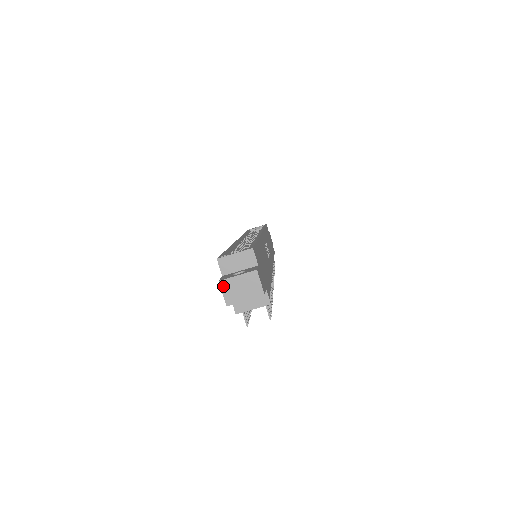
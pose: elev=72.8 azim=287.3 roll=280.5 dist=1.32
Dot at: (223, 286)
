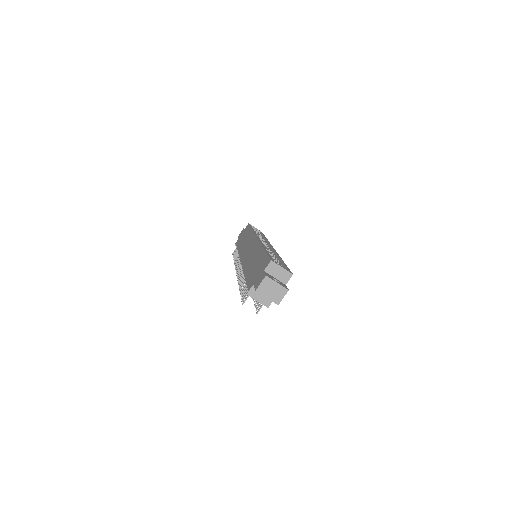
Dot at: (265, 280)
